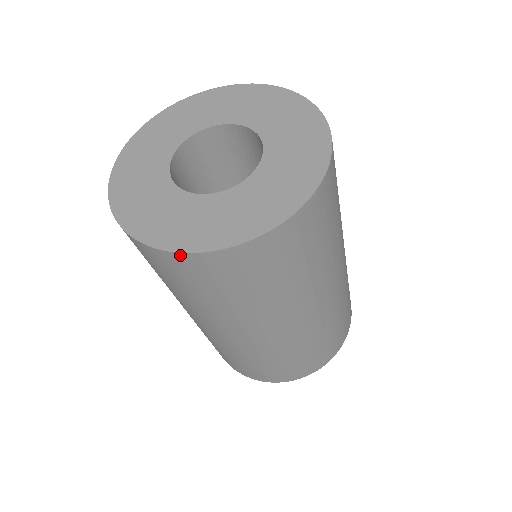
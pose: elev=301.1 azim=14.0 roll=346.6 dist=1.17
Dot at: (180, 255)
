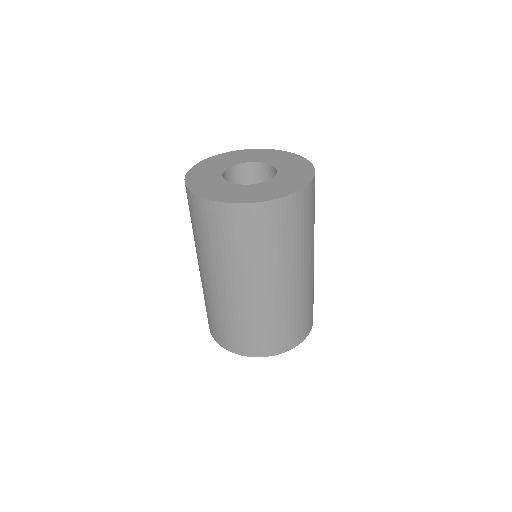
Dot at: (270, 203)
